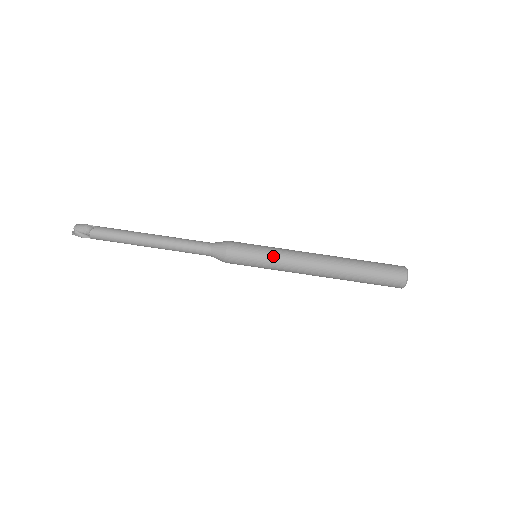
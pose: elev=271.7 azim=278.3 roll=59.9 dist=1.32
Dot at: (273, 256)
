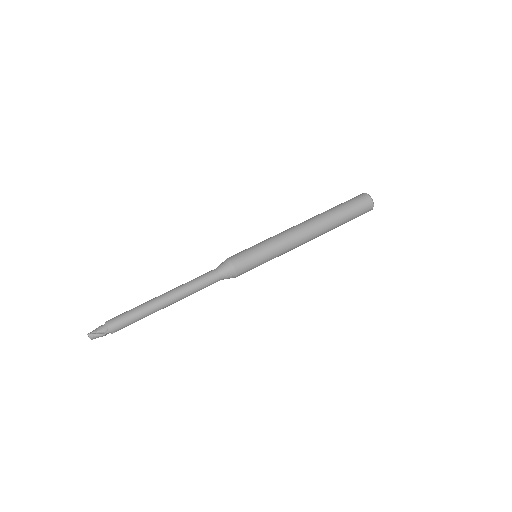
Dot at: (266, 240)
